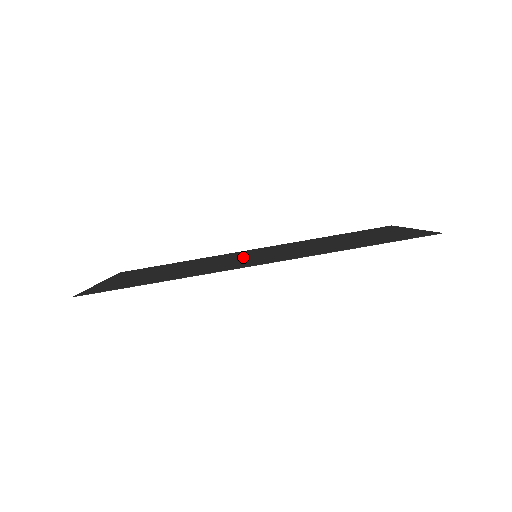
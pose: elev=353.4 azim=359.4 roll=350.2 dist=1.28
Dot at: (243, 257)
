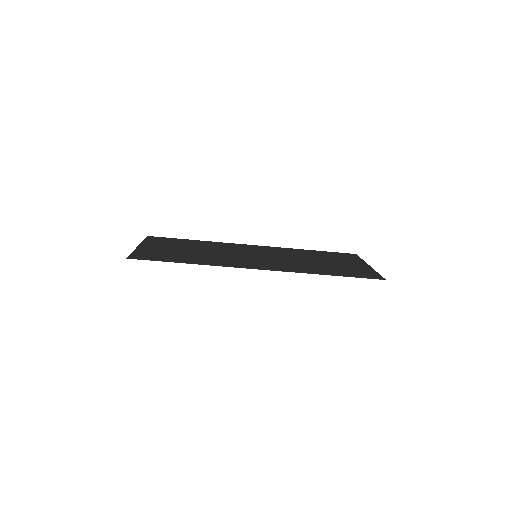
Dot at: (246, 254)
